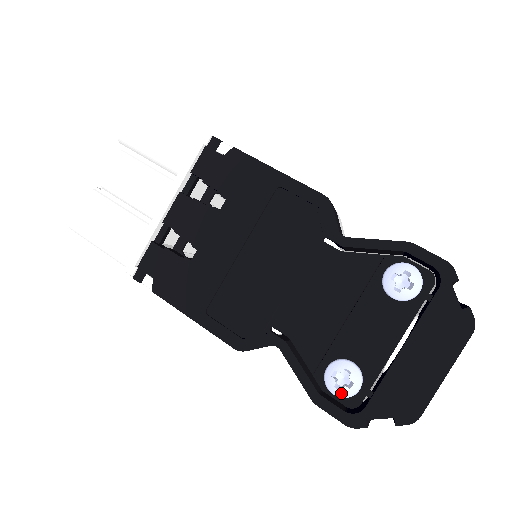
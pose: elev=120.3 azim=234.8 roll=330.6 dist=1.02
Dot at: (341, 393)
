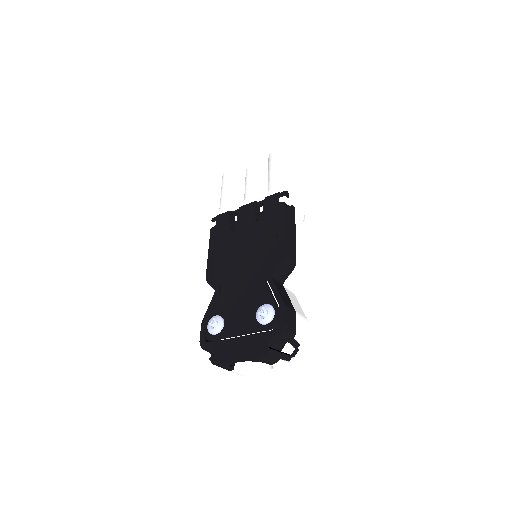
Dot at: (209, 328)
